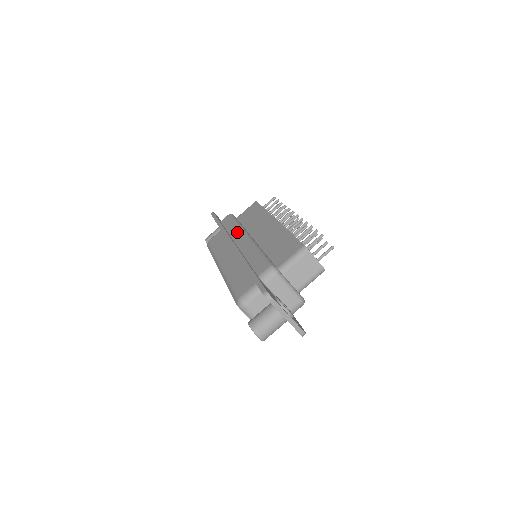
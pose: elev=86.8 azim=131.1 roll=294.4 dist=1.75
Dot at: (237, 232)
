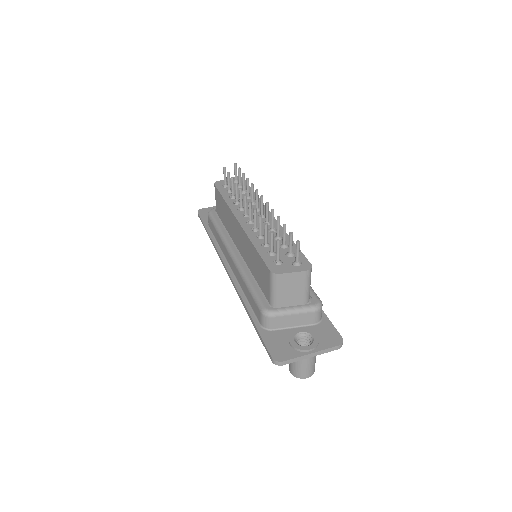
Dot at: (223, 248)
